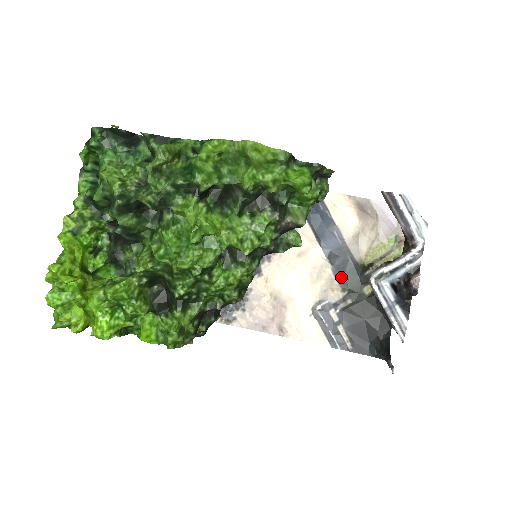
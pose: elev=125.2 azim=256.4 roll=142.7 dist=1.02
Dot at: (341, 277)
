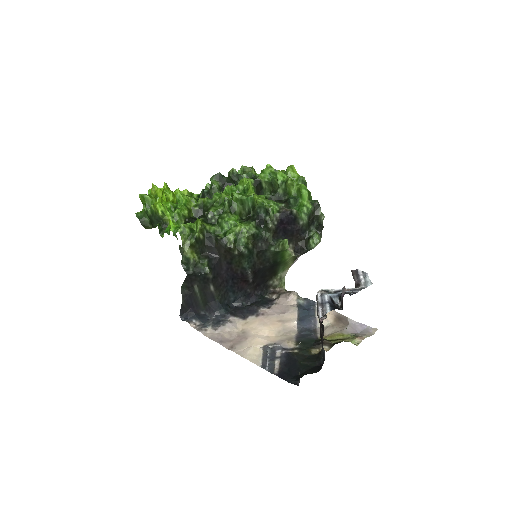
Dot at: (300, 339)
